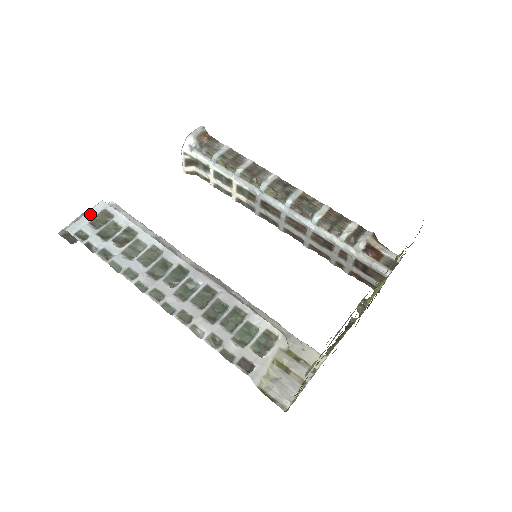
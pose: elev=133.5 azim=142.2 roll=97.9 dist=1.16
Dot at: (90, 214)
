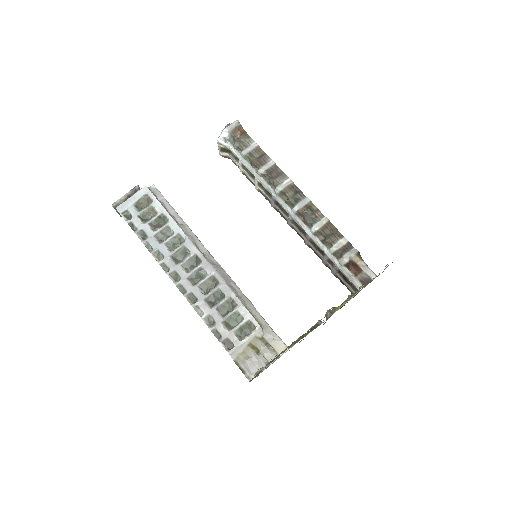
Dot at: (135, 197)
